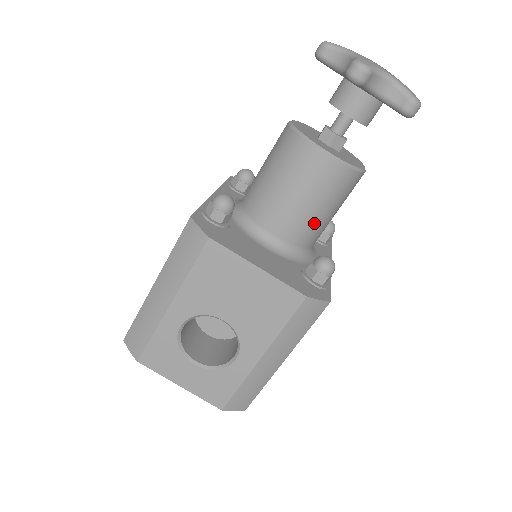
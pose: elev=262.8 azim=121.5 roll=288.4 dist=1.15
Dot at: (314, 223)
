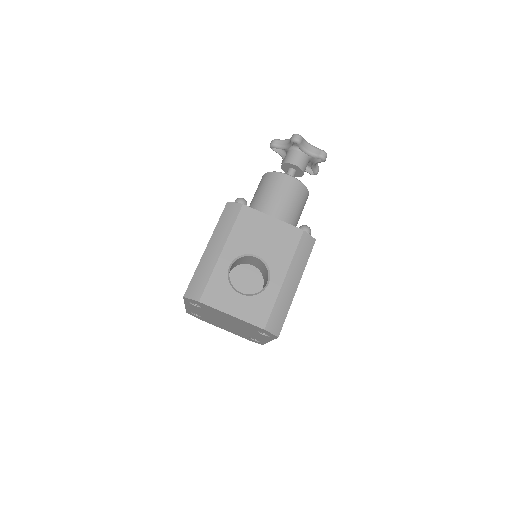
Dot at: (291, 216)
